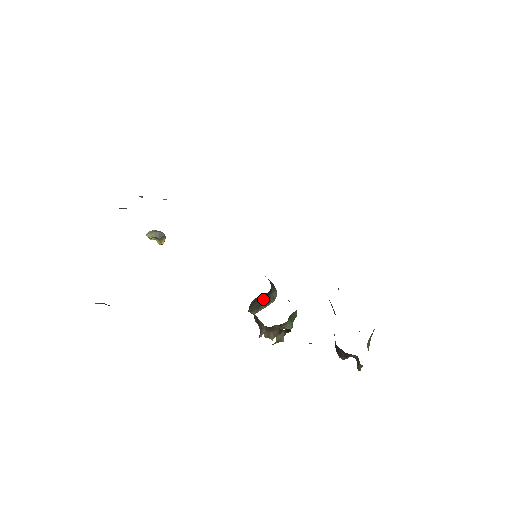
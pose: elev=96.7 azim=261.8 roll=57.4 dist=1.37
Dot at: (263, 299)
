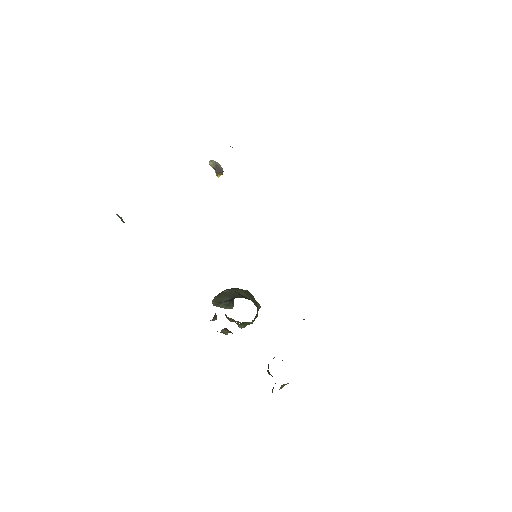
Dot at: (227, 299)
